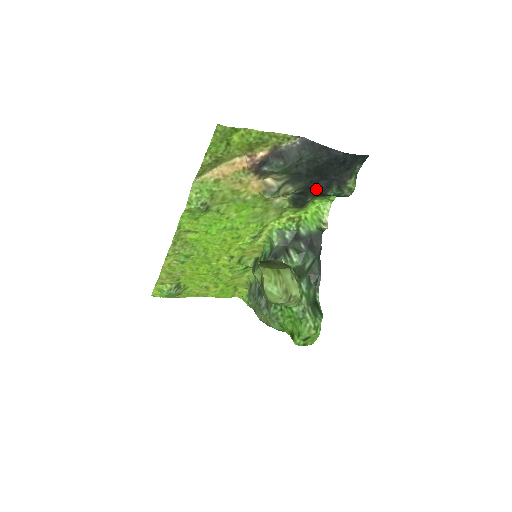
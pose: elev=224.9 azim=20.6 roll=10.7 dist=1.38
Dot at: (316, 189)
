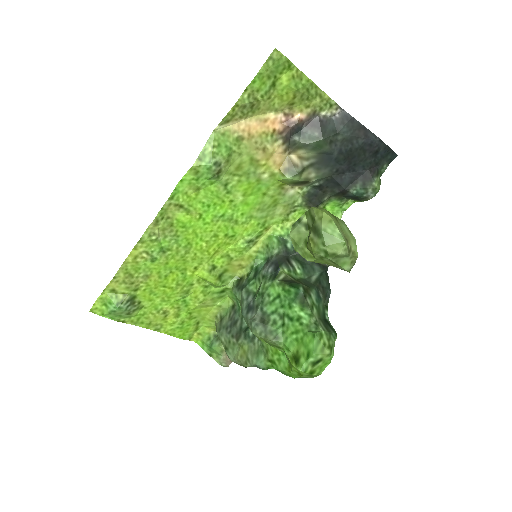
Dot at: (339, 182)
